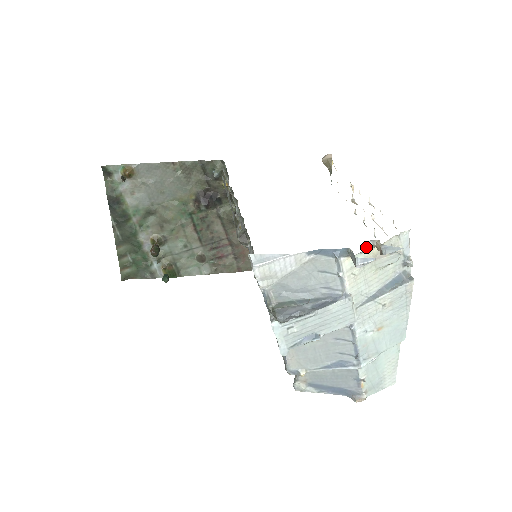
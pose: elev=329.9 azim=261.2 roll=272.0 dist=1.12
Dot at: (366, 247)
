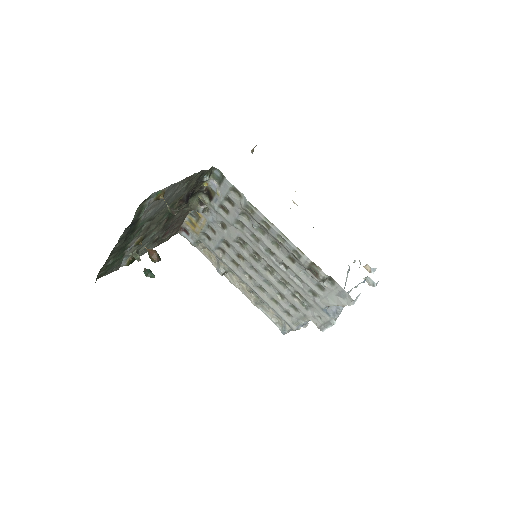
Dot at: occluded
